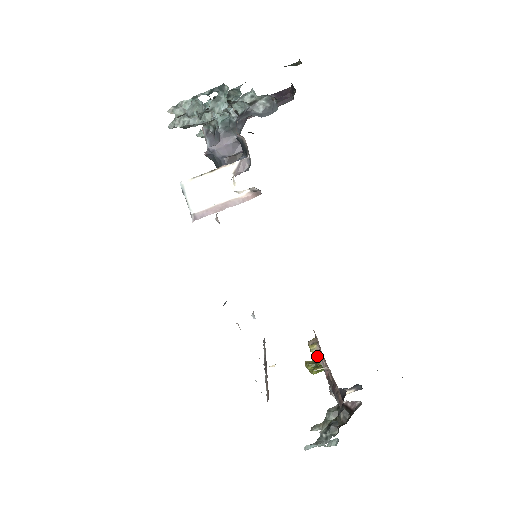
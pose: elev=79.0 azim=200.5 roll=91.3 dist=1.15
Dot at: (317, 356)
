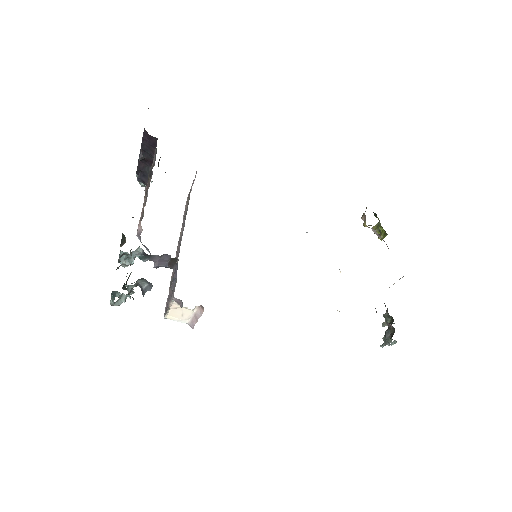
Dot at: occluded
